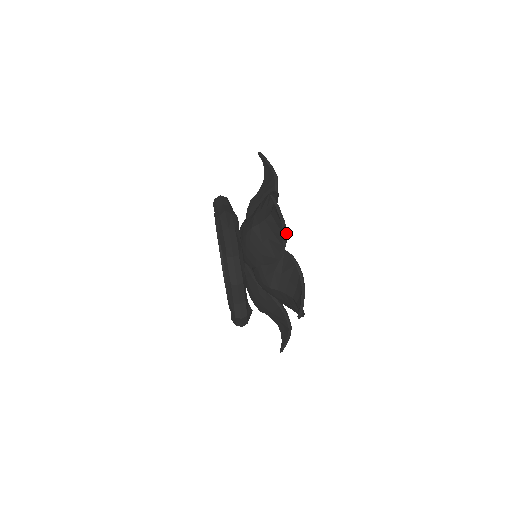
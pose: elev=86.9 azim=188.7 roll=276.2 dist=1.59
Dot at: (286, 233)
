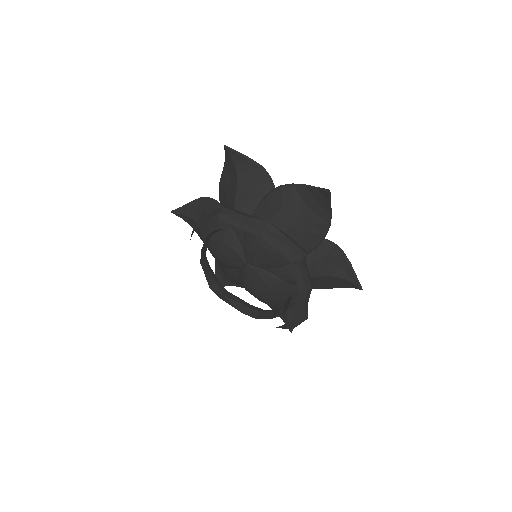
Dot at: (330, 221)
